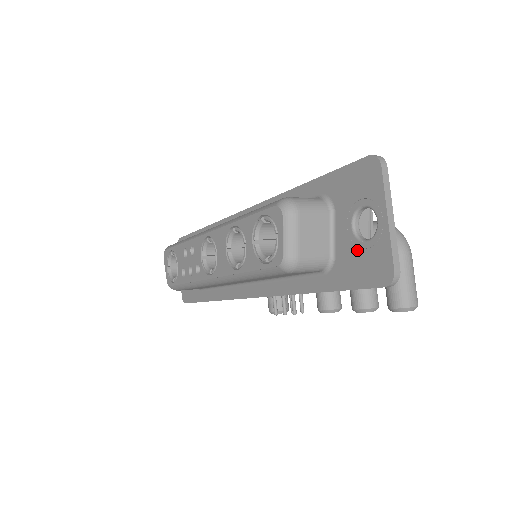
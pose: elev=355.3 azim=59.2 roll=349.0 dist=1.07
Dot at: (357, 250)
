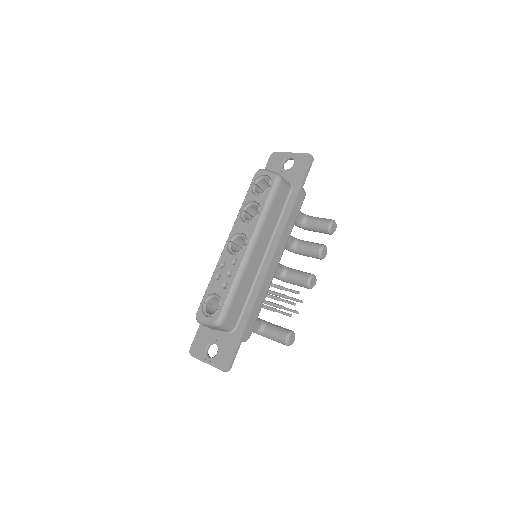
Dot at: (294, 169)
